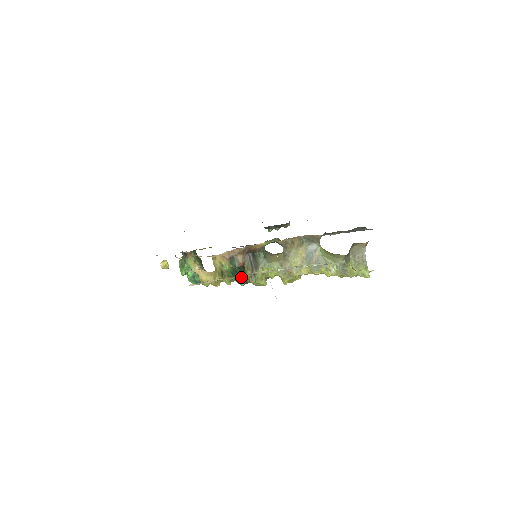
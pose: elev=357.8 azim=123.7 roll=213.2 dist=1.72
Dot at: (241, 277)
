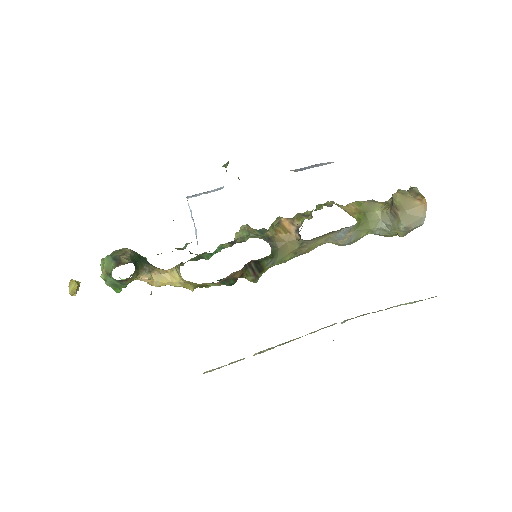
Dot at: occluded
